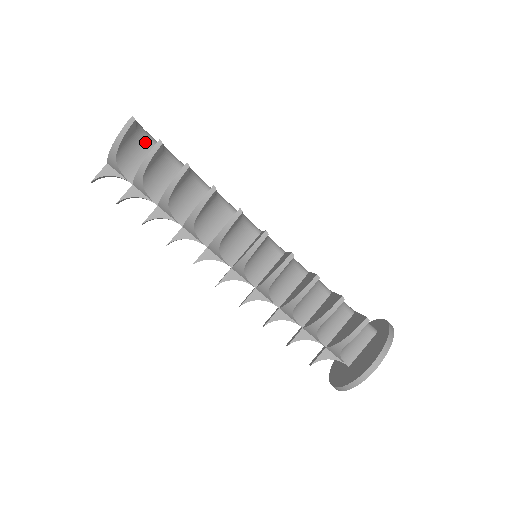
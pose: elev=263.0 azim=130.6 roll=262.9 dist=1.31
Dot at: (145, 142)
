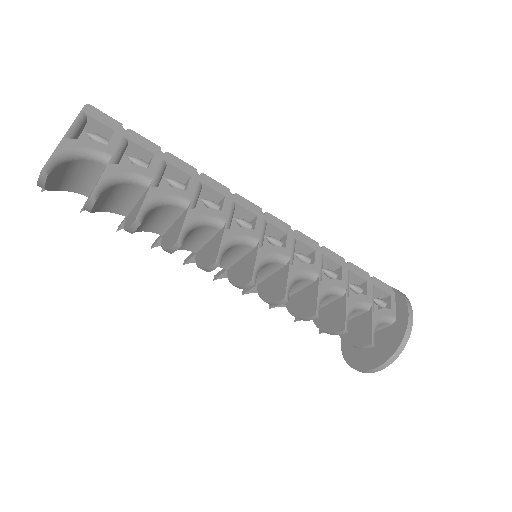
Dot at: (80, 162)
